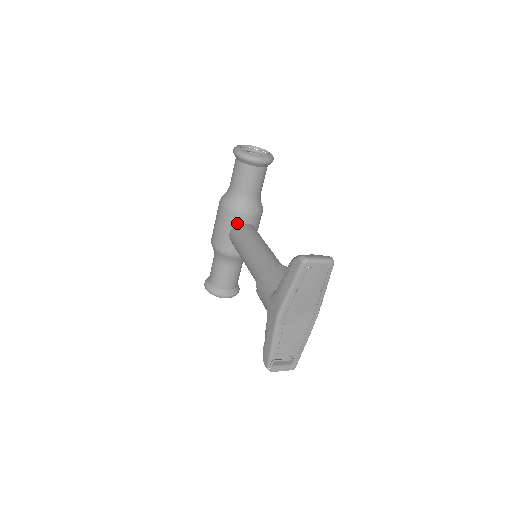
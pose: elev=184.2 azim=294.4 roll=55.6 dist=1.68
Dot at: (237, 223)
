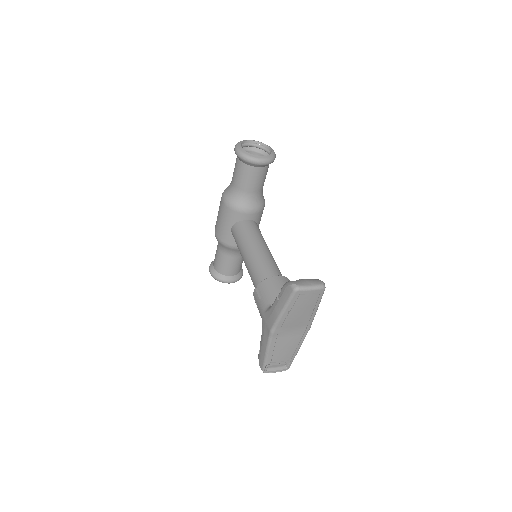
Dot at: (239, 220)
